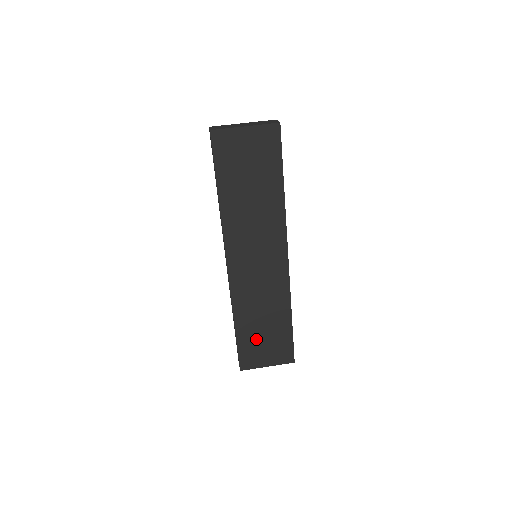
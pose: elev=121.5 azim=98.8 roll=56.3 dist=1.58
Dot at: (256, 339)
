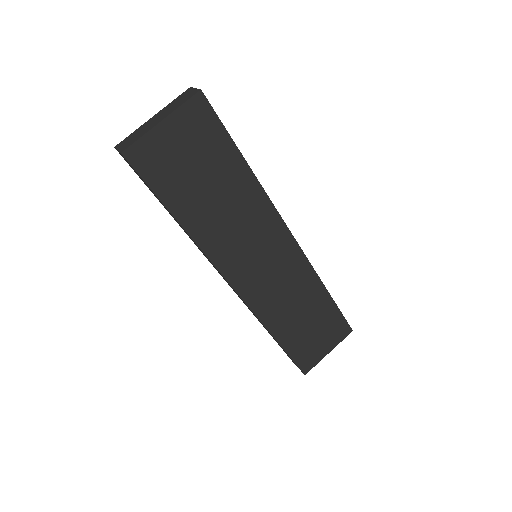
Dot at: (304, 337)
